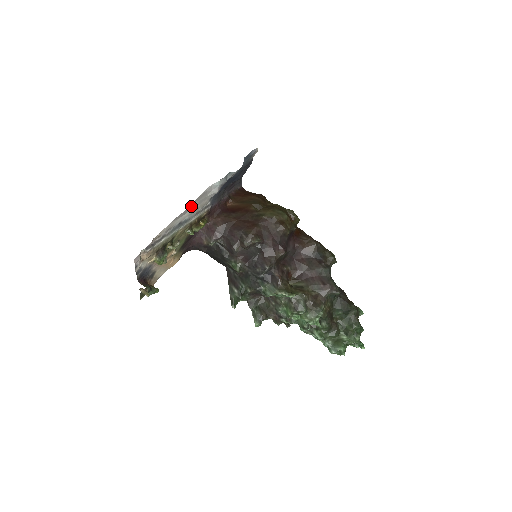
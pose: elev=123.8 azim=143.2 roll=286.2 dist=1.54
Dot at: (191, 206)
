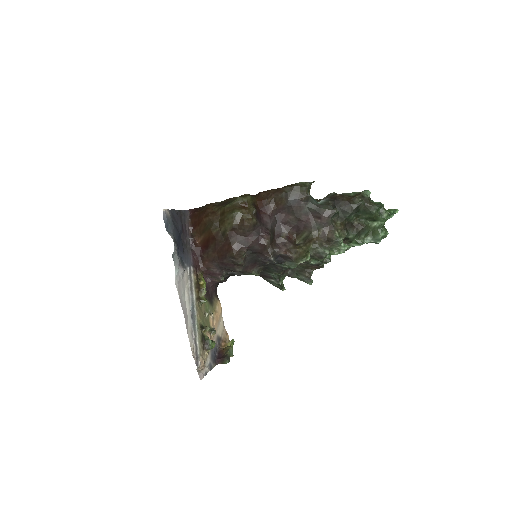
Dot at: (183, 304)
